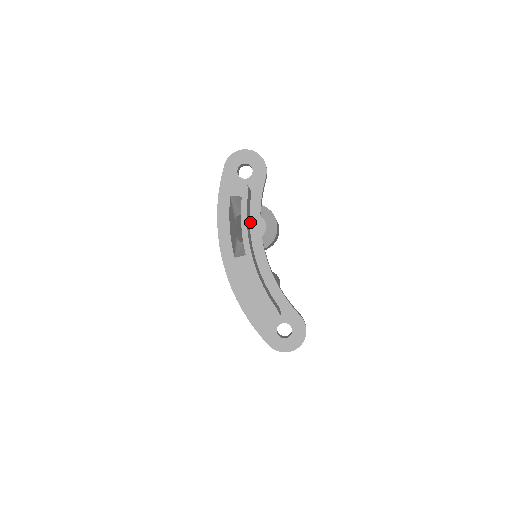
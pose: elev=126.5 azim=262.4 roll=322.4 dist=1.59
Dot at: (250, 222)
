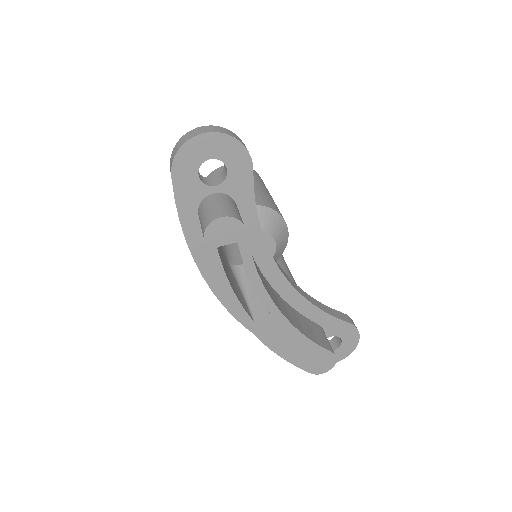
Dot at: occluded
